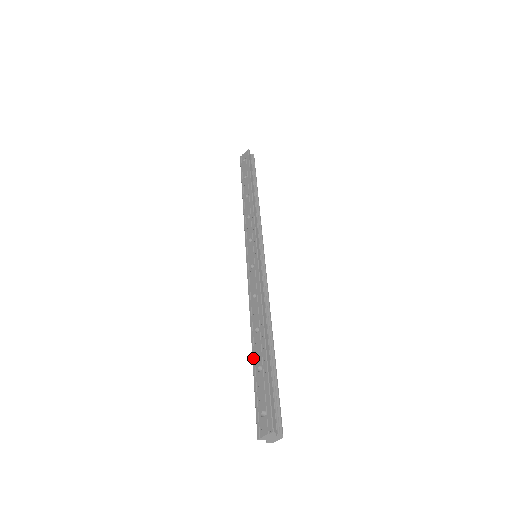
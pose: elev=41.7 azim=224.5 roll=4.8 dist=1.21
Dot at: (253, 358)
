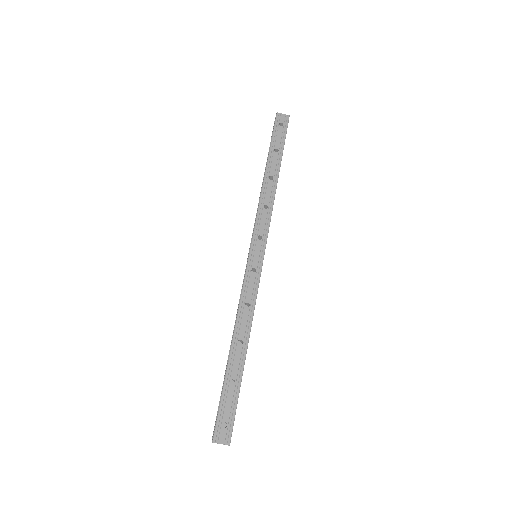
Dot at: (229, 367)
